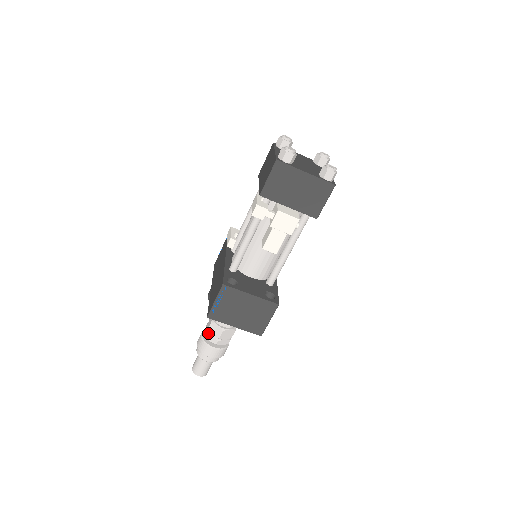
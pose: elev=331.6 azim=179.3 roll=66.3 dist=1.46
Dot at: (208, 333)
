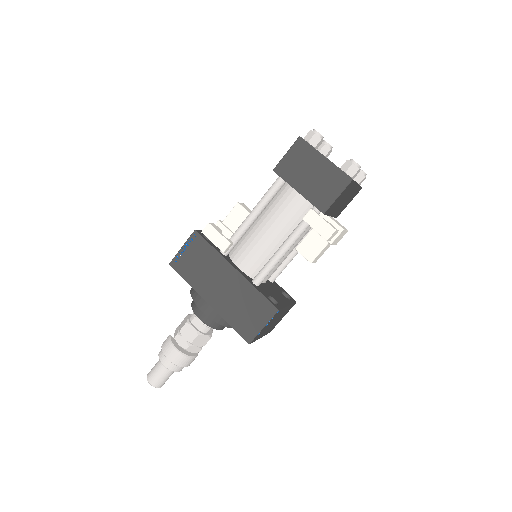
Dot at: (191, 346)
